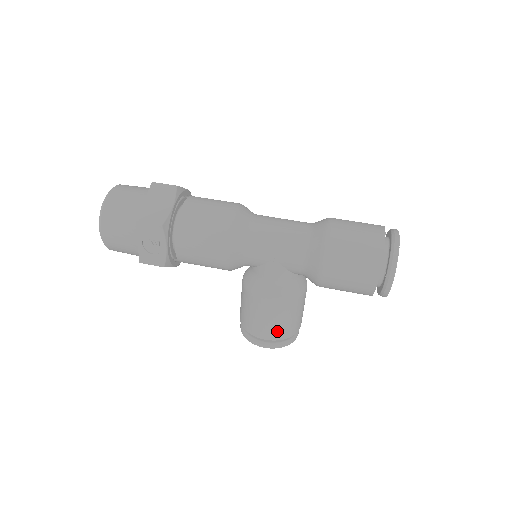
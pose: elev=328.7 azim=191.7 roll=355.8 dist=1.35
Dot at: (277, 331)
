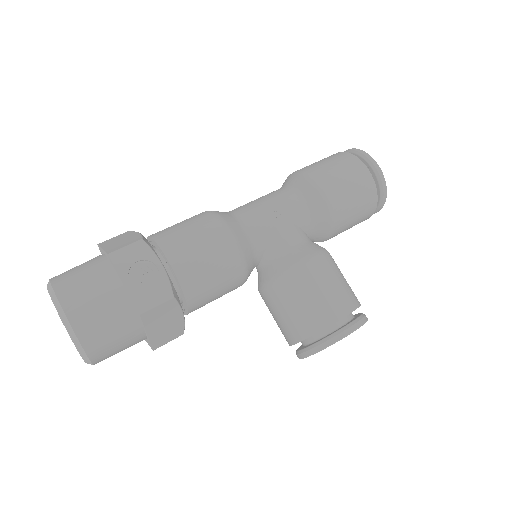
Dot at: (344, 298)
